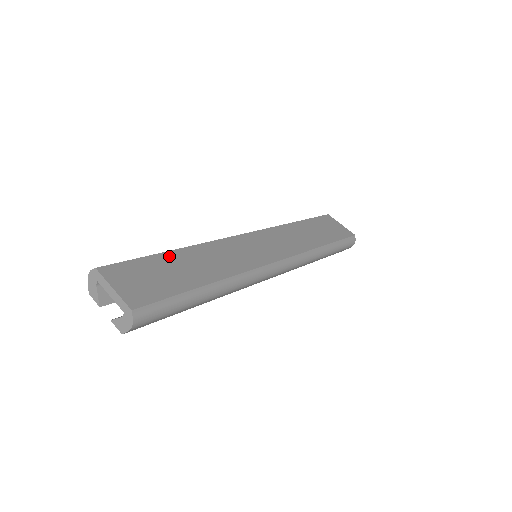
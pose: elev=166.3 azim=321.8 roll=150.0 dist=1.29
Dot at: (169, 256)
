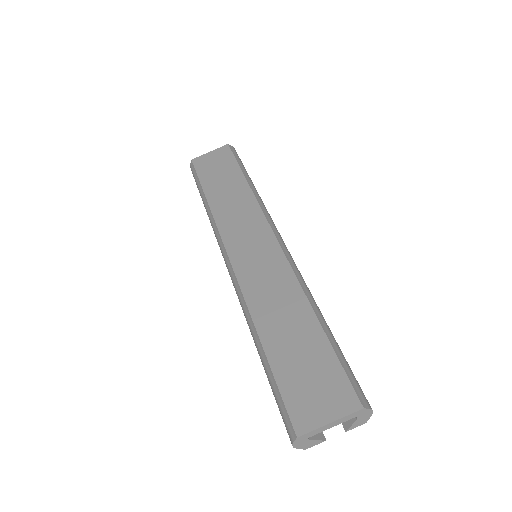
Dot at: (273, 351)
